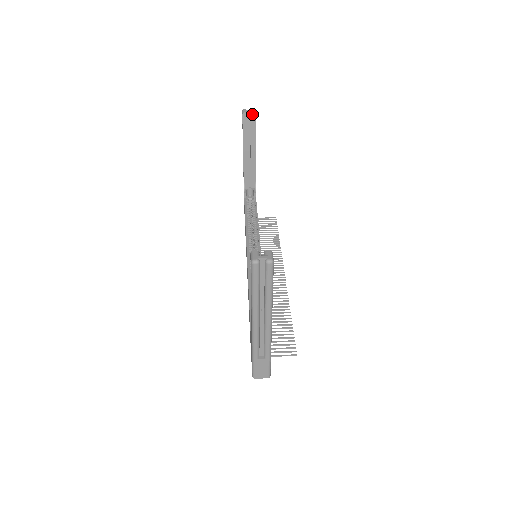
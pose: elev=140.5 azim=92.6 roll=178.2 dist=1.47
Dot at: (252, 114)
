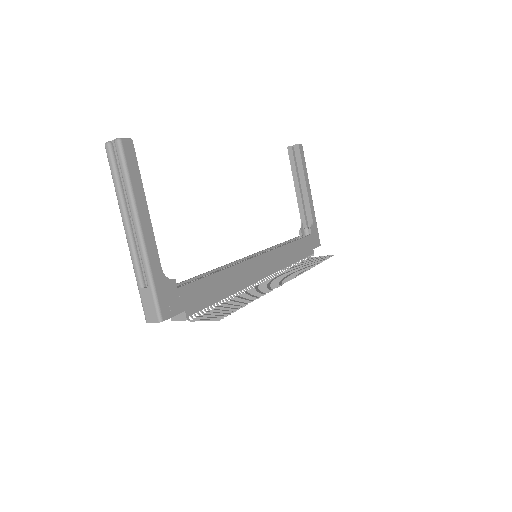
Dot at: (296, 146)
